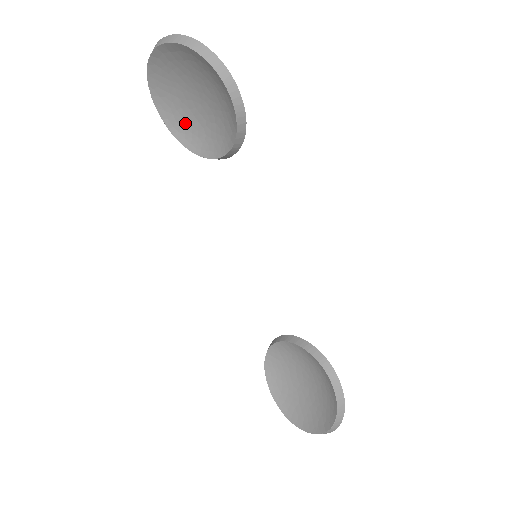
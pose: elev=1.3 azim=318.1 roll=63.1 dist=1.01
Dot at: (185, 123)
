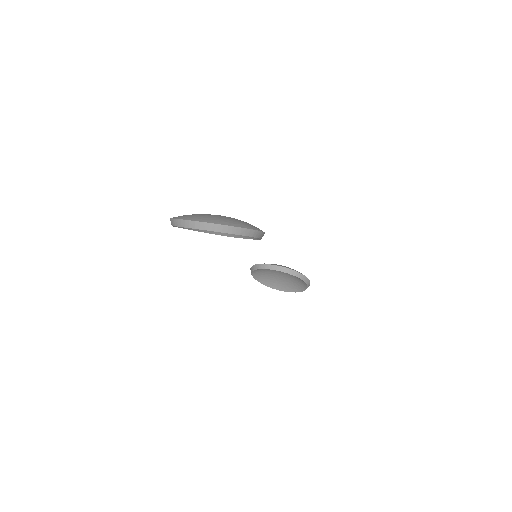
Dot at: occluded
